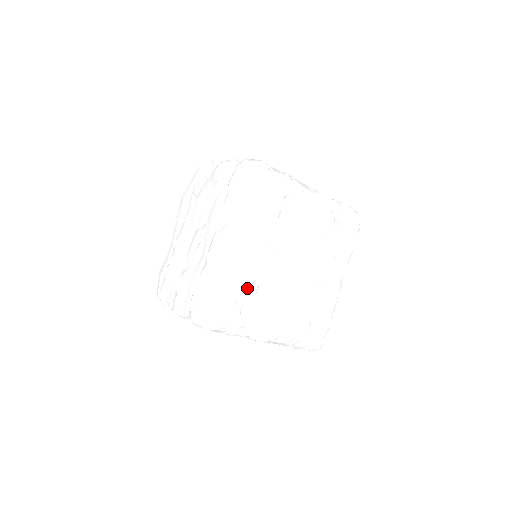
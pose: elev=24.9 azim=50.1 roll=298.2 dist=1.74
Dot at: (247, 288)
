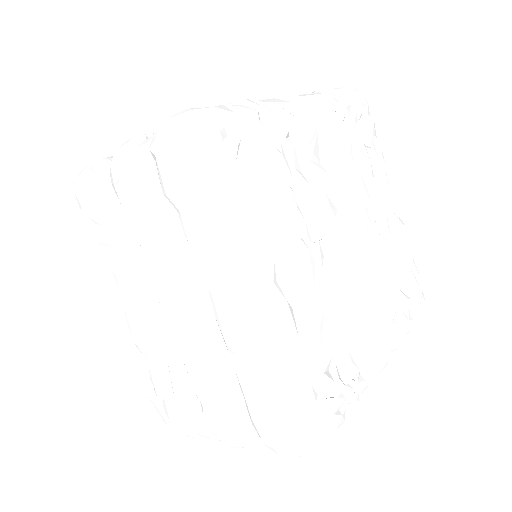
Dot at: (327, 339)
